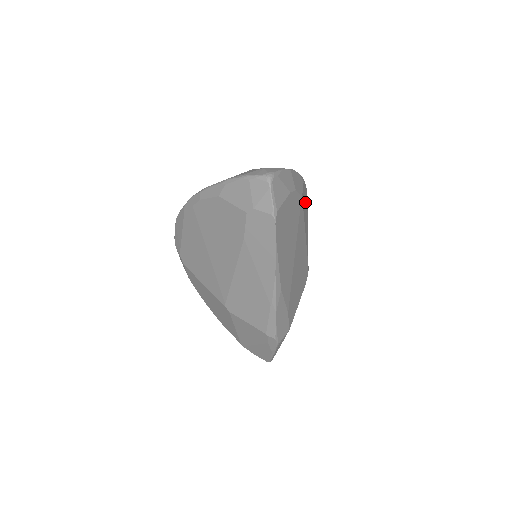
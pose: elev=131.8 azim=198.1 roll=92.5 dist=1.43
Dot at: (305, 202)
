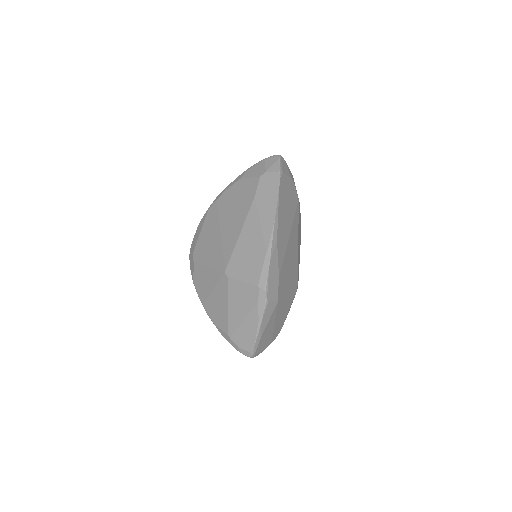
Dot at: occluded
